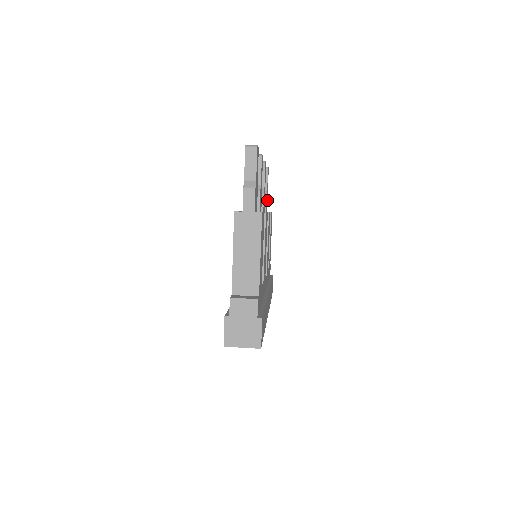
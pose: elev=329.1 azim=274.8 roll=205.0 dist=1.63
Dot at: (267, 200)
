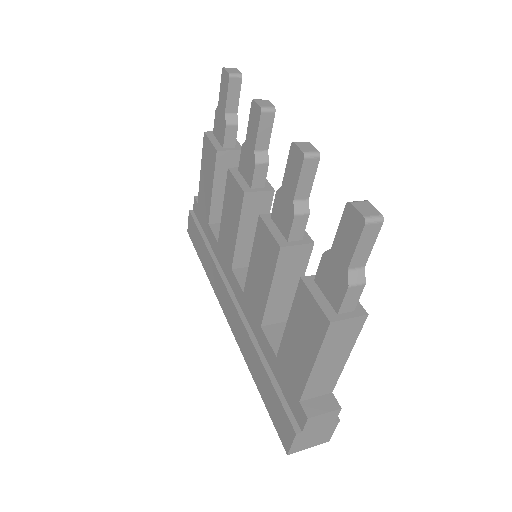
Dot at: occluded
